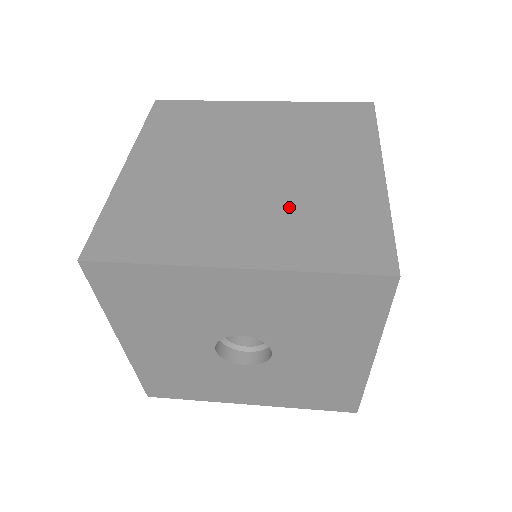
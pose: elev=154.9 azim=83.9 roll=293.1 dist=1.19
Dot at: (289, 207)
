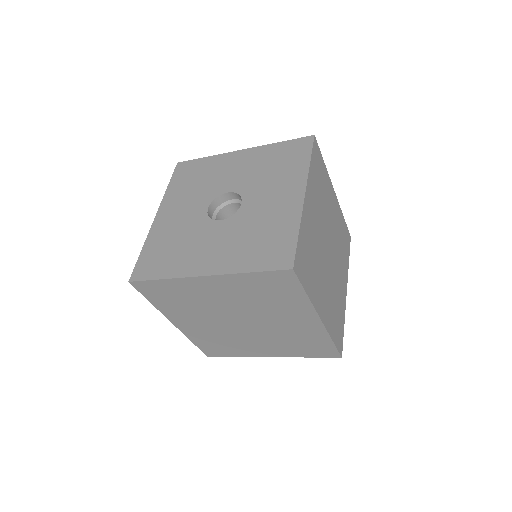
Dot at: occluded
